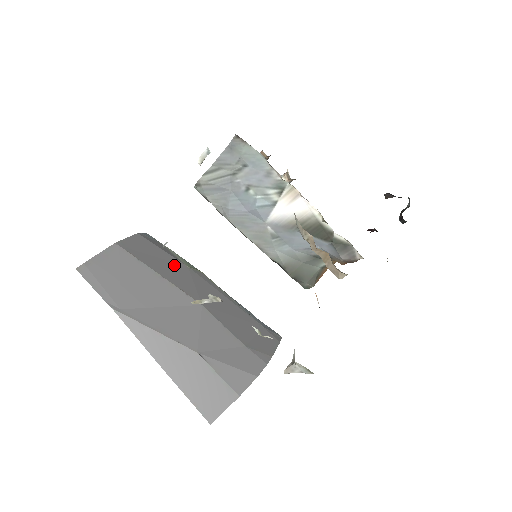
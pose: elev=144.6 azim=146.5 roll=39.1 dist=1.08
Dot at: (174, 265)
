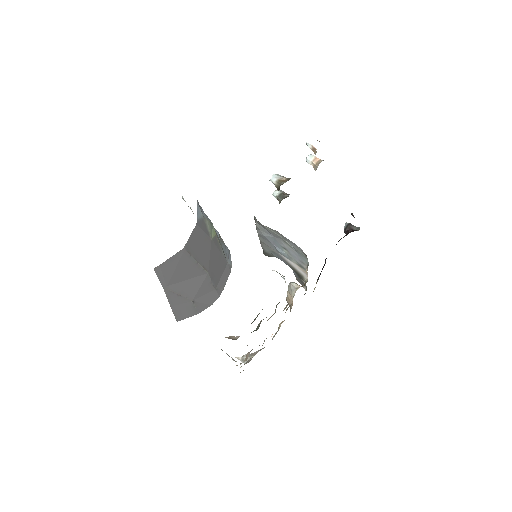
Dot at: (206, 244)
